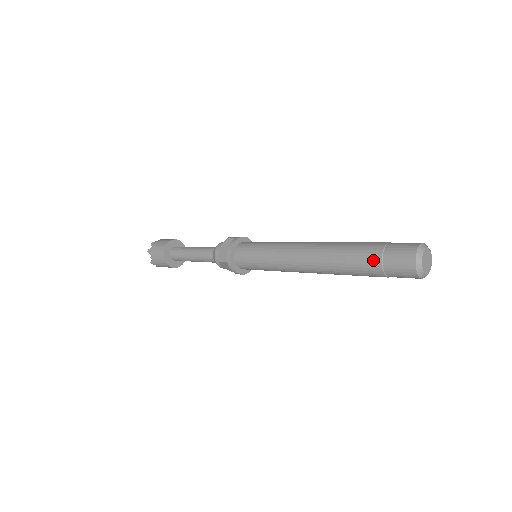
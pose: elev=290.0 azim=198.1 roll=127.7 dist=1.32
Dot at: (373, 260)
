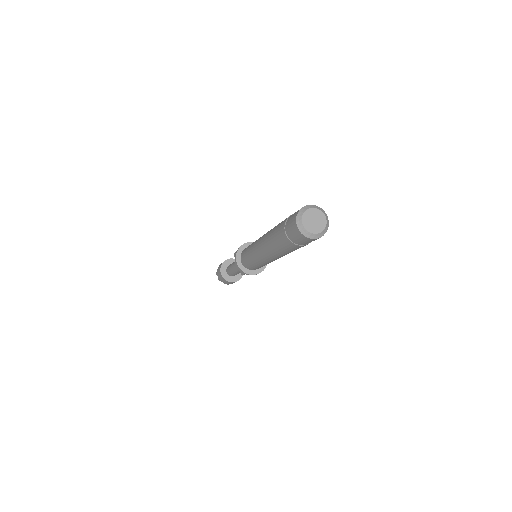
Dot at: (285, 219)
